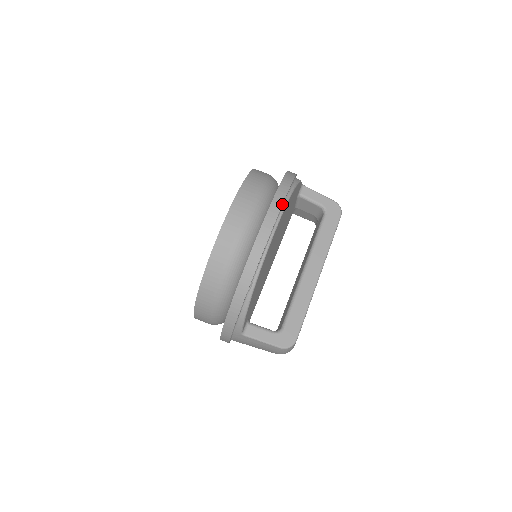
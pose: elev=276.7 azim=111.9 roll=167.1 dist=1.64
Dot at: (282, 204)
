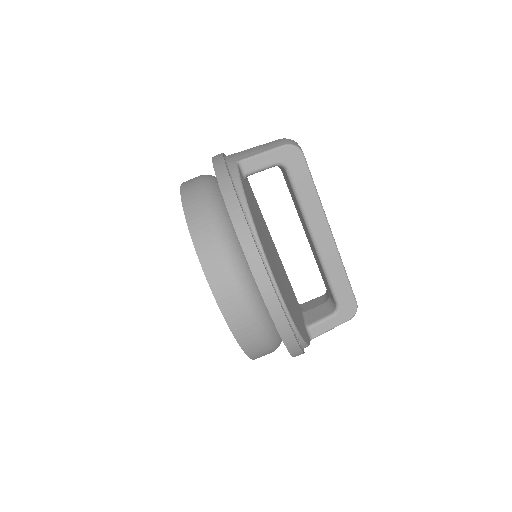
Dot at: (264, 267)
